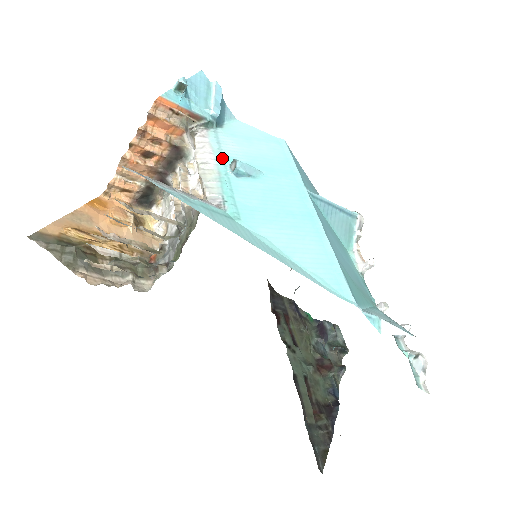
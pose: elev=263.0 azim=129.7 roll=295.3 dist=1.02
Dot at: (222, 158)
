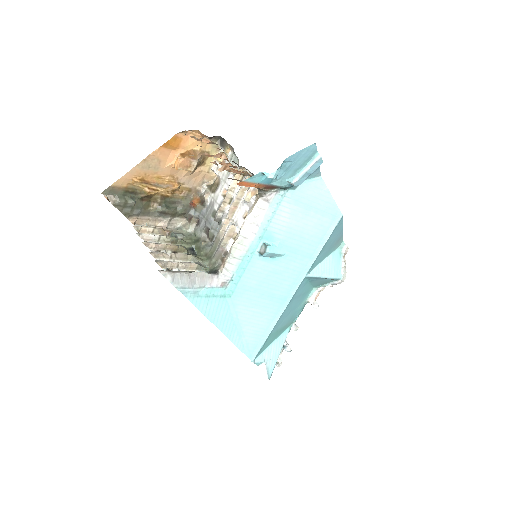
Dot at: (263, 234)
